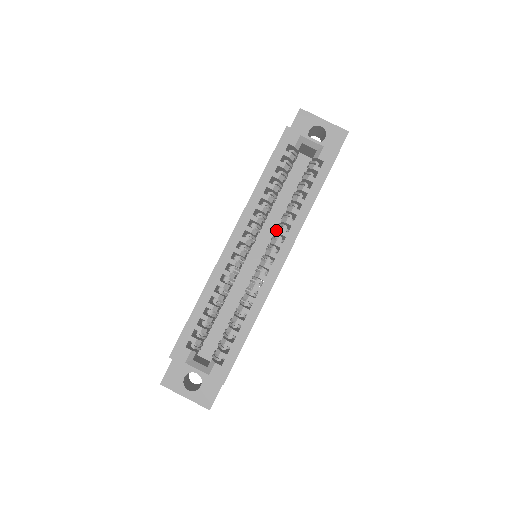
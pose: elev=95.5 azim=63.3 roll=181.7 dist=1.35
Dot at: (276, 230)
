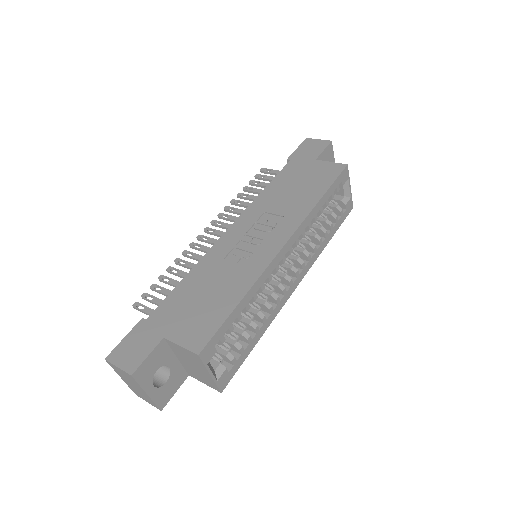
Dot at: (304, 250)
